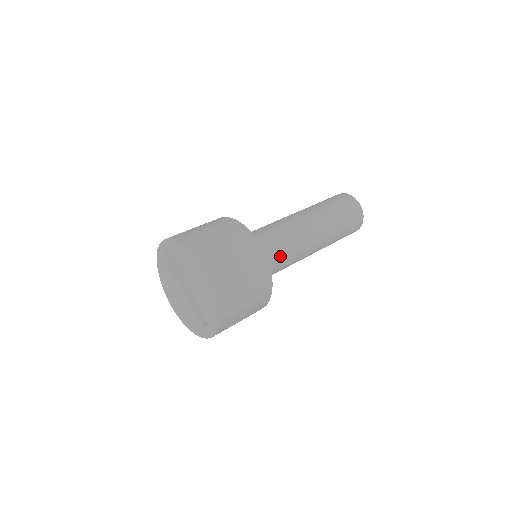
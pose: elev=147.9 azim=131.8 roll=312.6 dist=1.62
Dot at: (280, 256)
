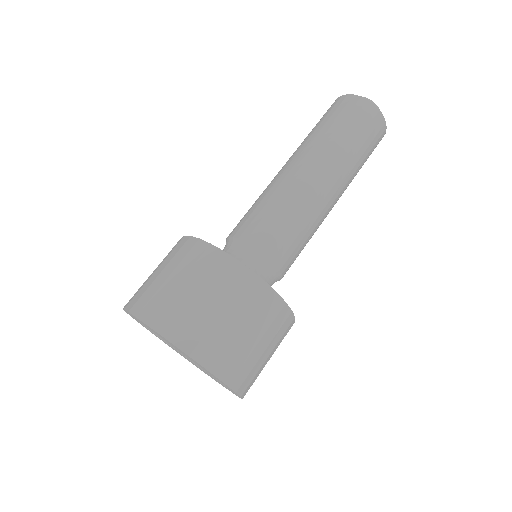
Dot at: (280, 242)
